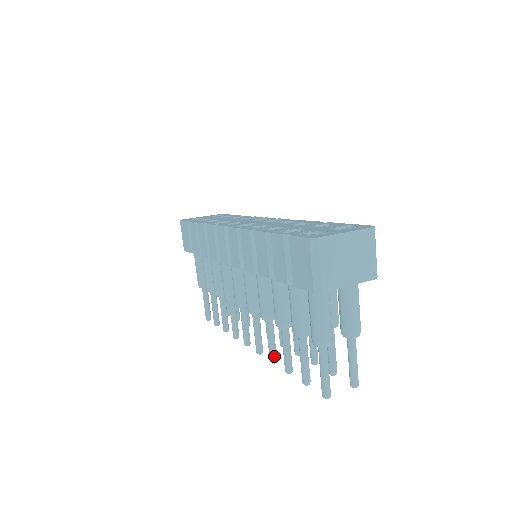
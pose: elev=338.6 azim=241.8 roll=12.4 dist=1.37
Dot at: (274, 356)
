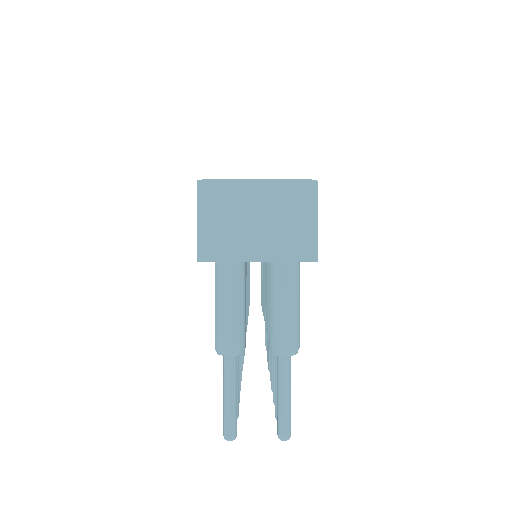
Dot at: occluded
